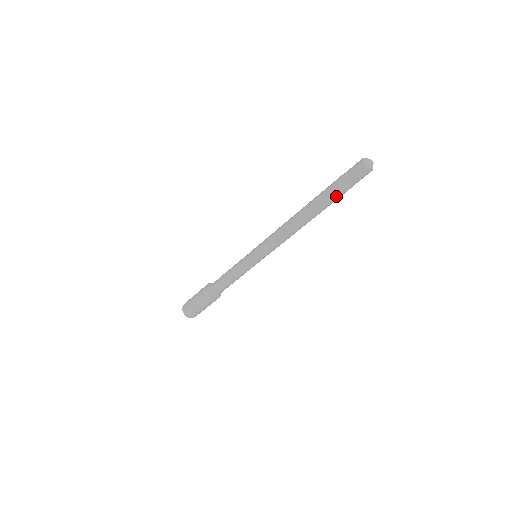
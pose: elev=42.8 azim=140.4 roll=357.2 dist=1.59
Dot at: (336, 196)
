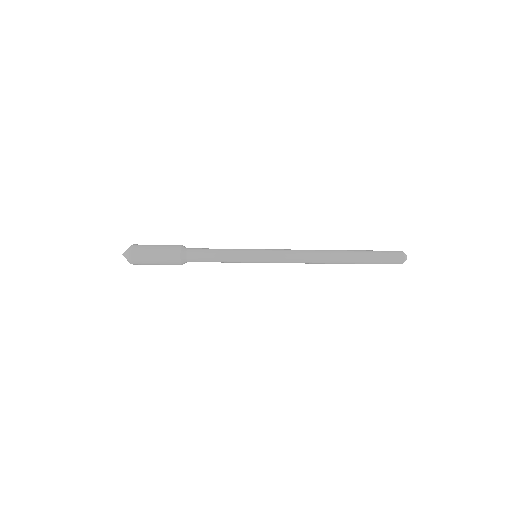
Dot at: occluded
